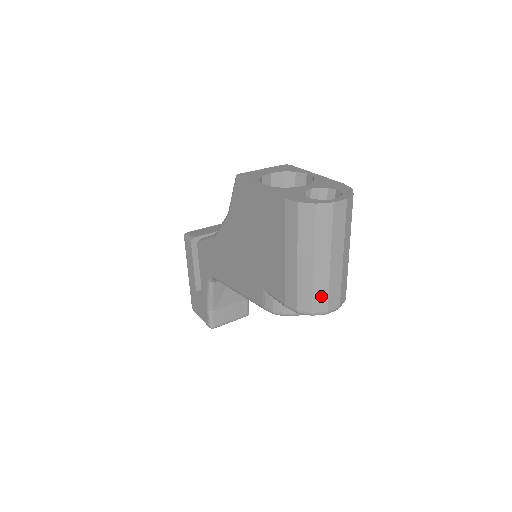
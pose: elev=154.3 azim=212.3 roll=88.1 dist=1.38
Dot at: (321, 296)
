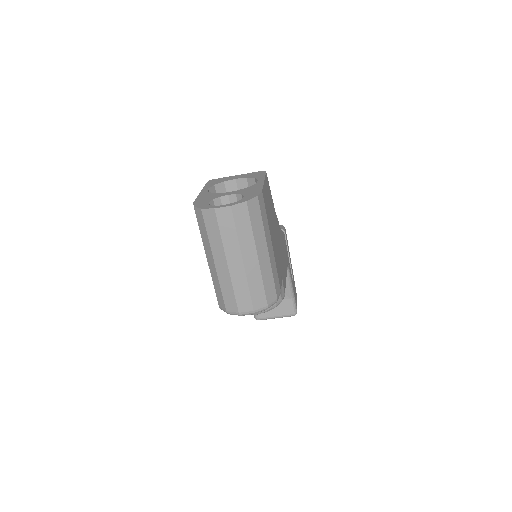
Dot at: (229, 296)
